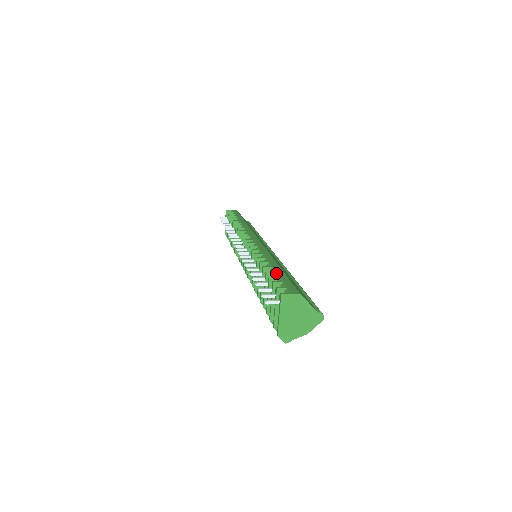
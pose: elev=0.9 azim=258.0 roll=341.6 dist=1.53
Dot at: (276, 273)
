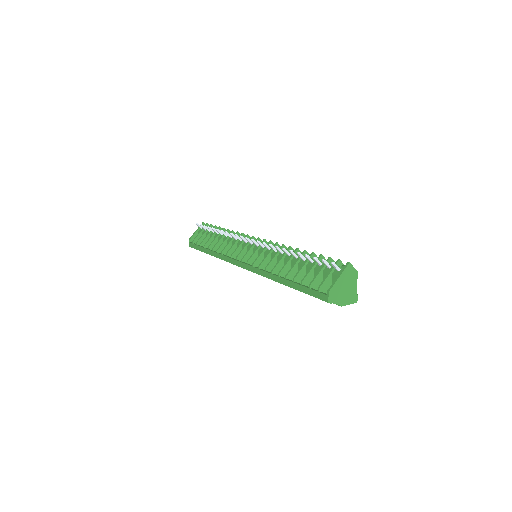
Dot at: occluded
